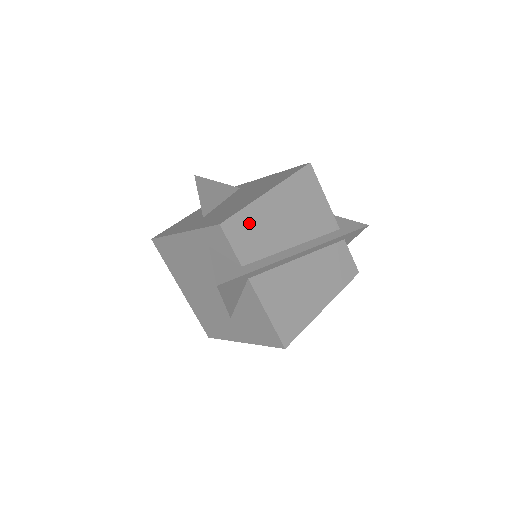
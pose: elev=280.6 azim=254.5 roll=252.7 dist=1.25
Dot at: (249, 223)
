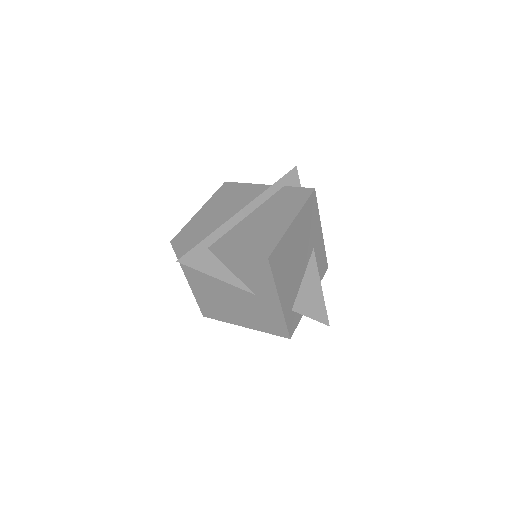
Dot at: (193, 229)
